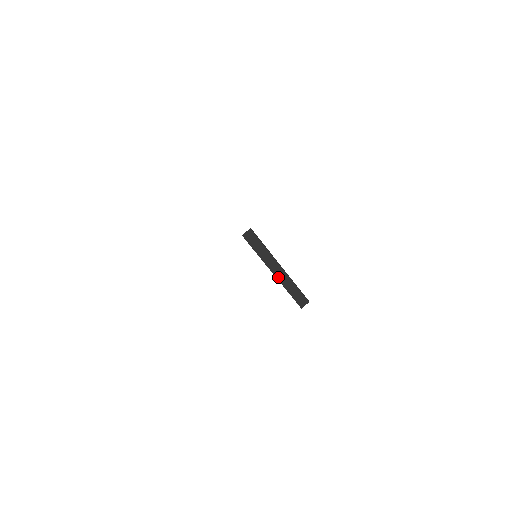
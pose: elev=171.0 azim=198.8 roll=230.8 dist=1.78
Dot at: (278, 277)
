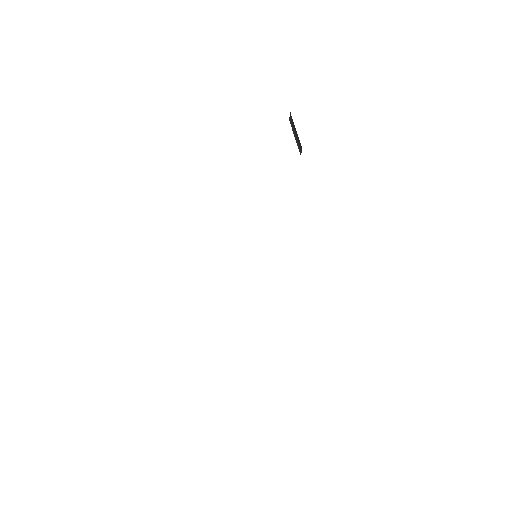
Dot at: occluded
